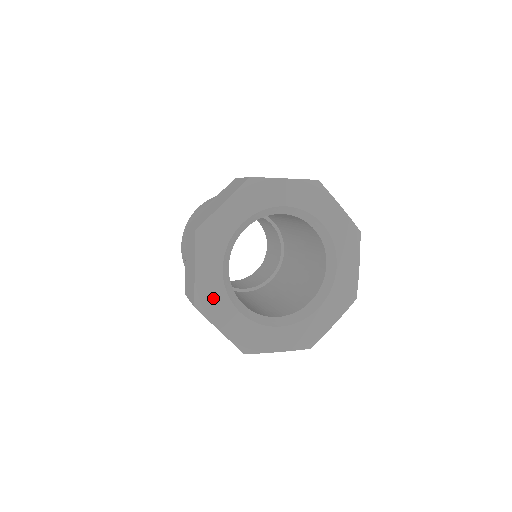
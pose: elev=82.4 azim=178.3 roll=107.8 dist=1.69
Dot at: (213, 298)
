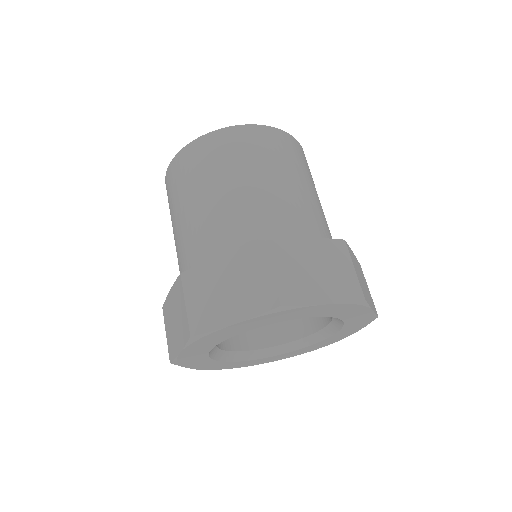
Dot at: (193, 360)
